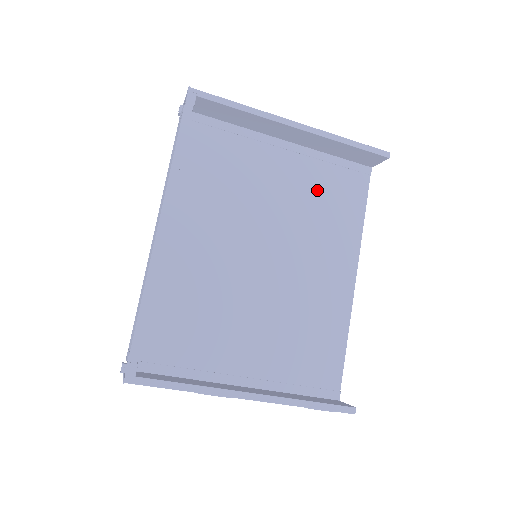
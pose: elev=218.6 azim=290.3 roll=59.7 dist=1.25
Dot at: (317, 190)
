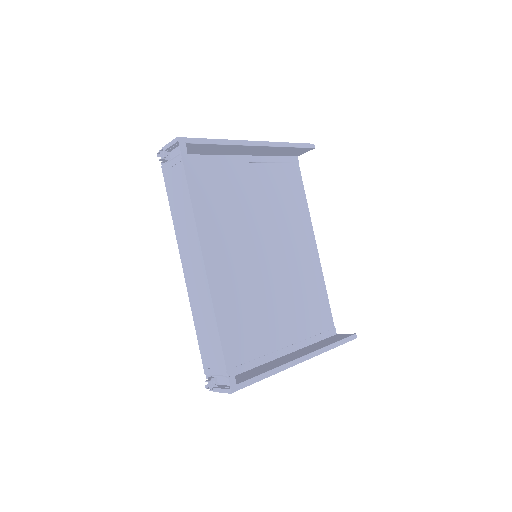
Dot at: (273, 188)
